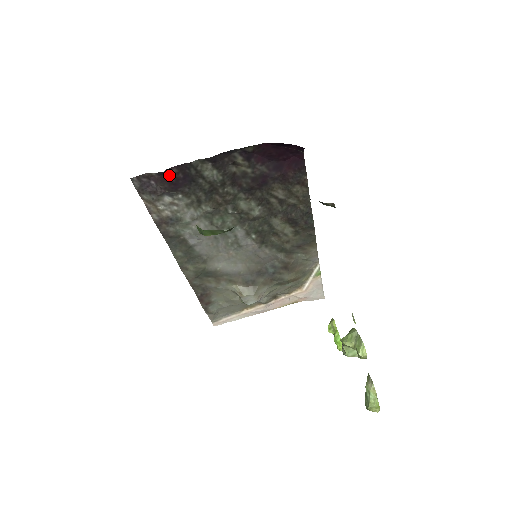
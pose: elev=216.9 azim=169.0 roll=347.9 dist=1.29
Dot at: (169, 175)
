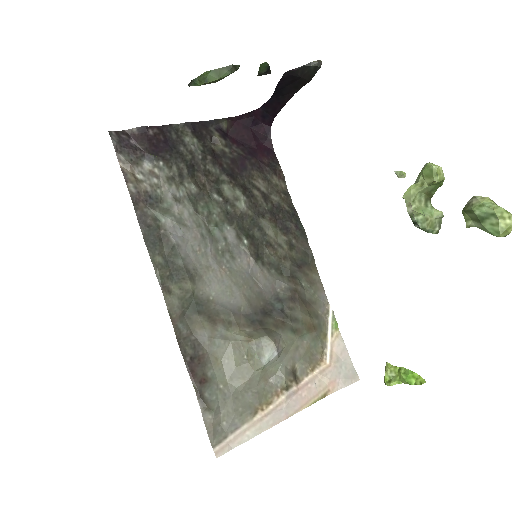
Dot at: (150, 134)
